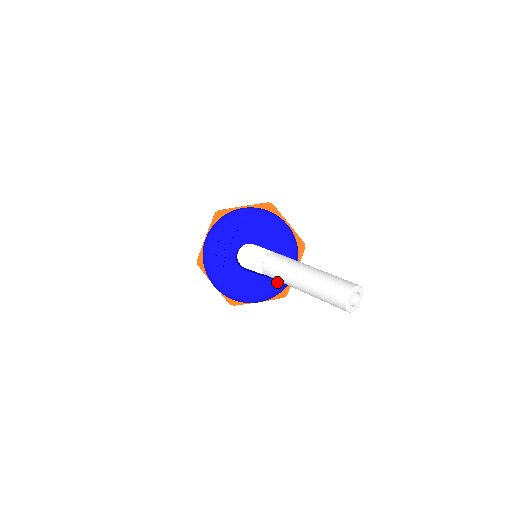
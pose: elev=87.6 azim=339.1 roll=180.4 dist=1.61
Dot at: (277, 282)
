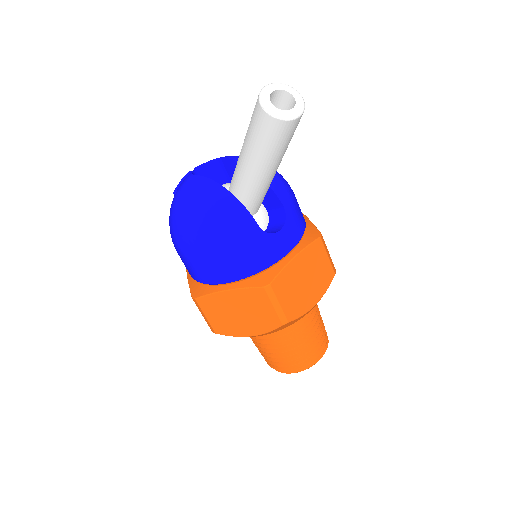
Dot at: (230, 195)
